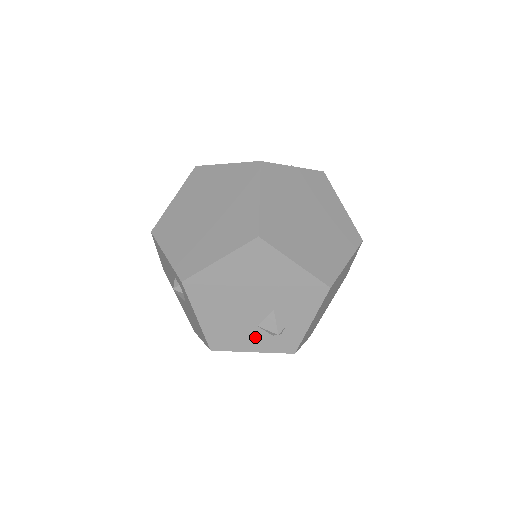
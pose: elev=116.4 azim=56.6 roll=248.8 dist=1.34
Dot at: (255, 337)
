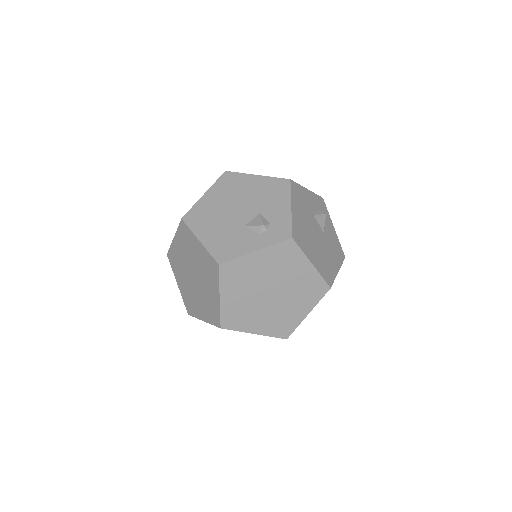
Dot at: occluded
